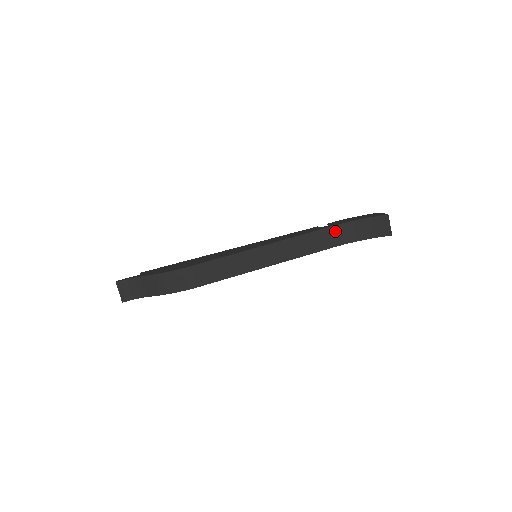
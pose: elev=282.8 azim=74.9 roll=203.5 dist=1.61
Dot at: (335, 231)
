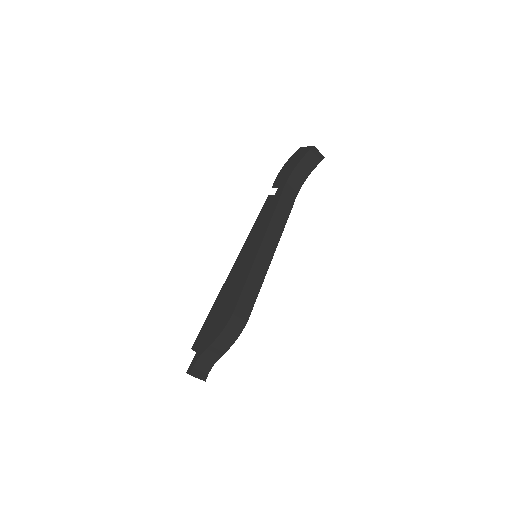
Dot at: (288, 188)
